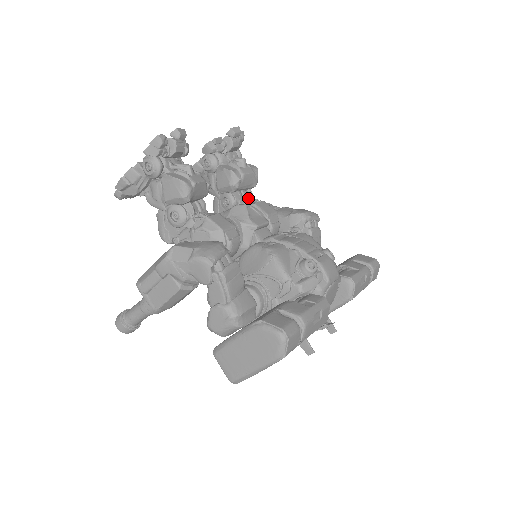
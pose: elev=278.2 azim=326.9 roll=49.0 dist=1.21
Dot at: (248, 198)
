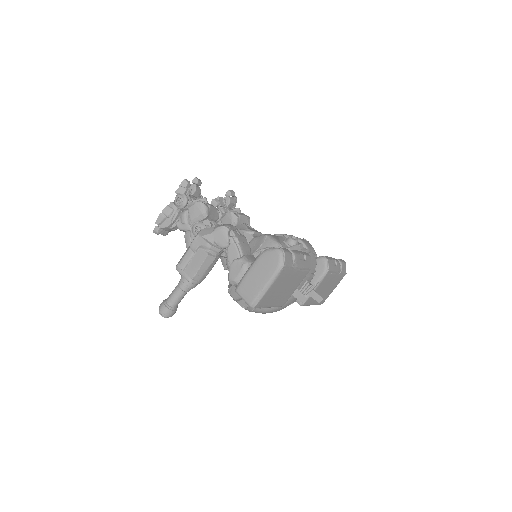
Dot at: occluded
